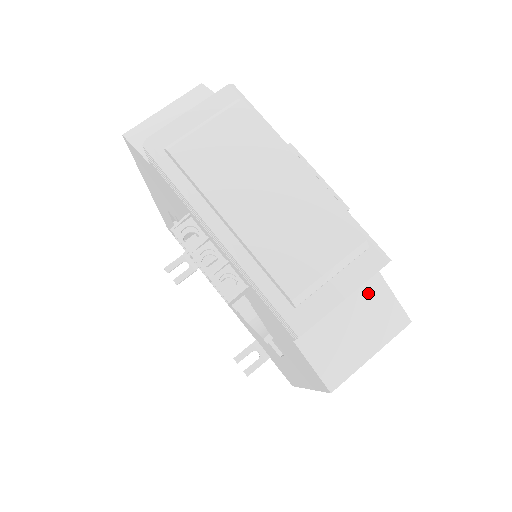
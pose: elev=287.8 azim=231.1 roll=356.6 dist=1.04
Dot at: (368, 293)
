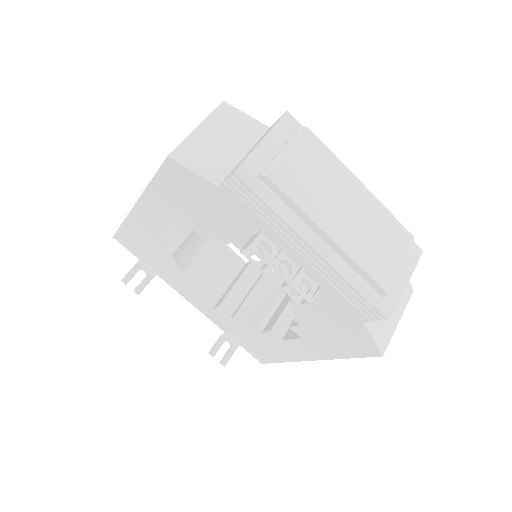
Dot at: occluded
